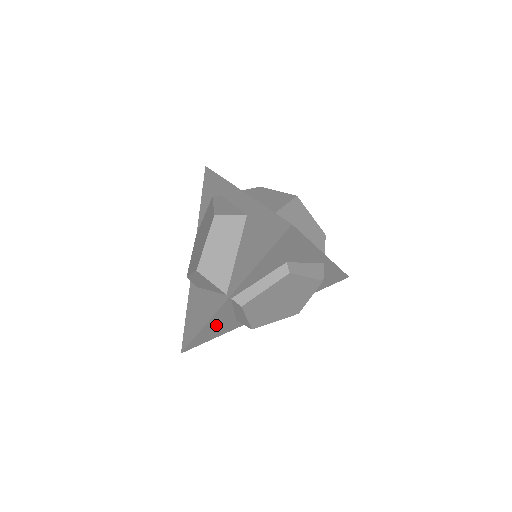
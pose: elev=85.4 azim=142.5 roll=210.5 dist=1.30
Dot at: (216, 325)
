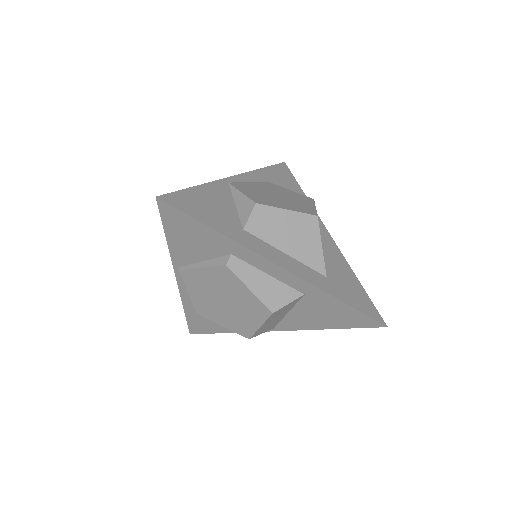
Dot at: occluded
